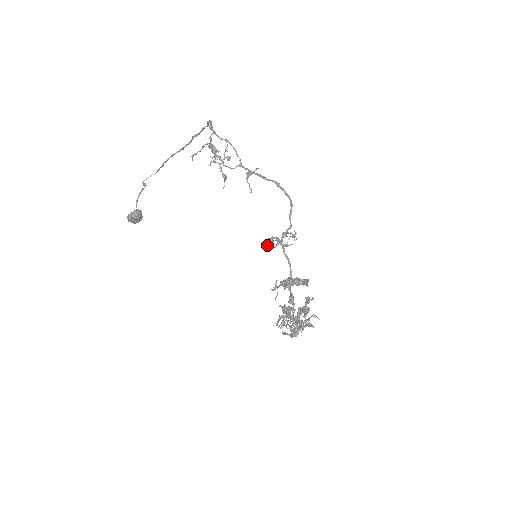
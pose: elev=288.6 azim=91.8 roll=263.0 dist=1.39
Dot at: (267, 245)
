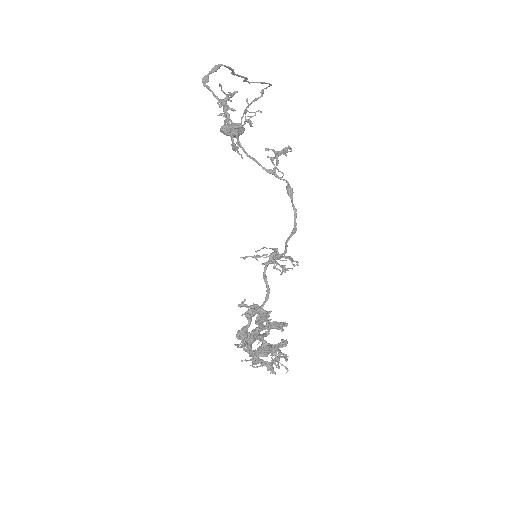
Dot at: (271, 253)
